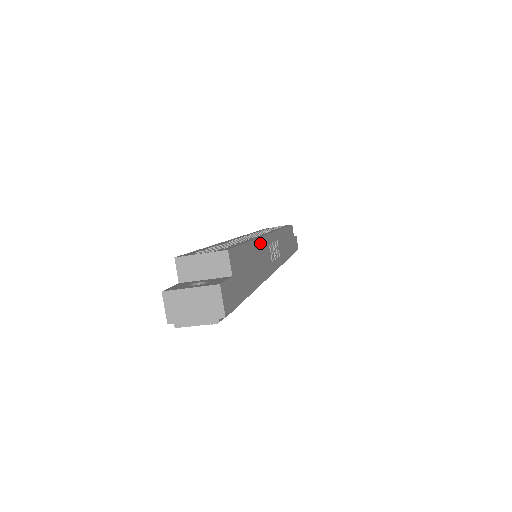
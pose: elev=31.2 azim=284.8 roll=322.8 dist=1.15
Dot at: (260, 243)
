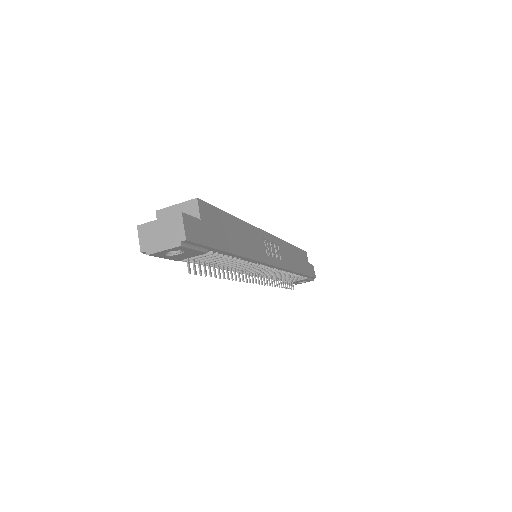
Dot at: (248, 228)
